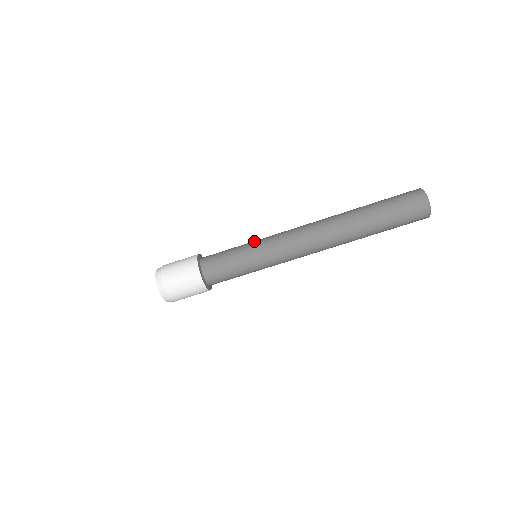
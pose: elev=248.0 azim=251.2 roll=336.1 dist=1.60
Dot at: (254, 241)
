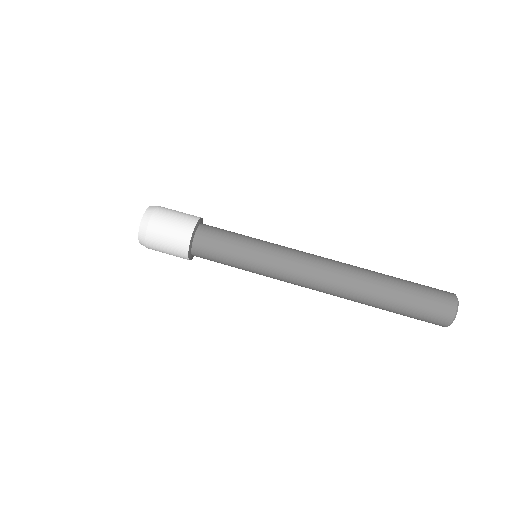
Dot at: occluded
